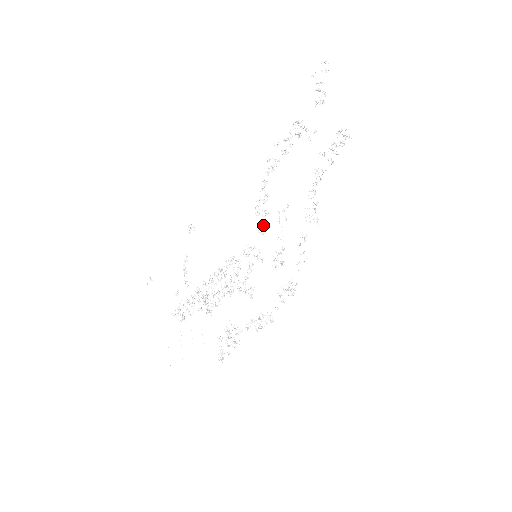
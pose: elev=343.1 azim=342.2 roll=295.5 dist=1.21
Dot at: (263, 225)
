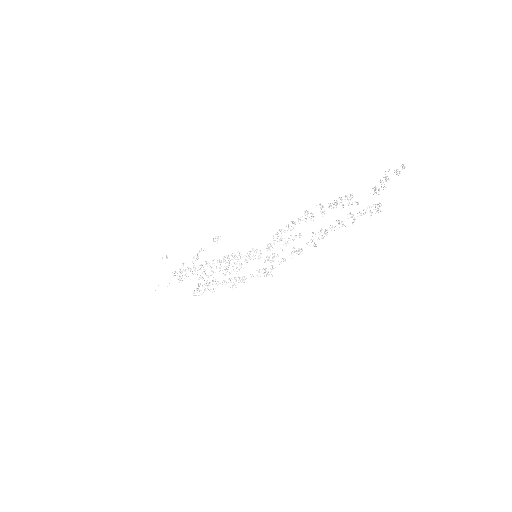
Dot at: (274, 244)
